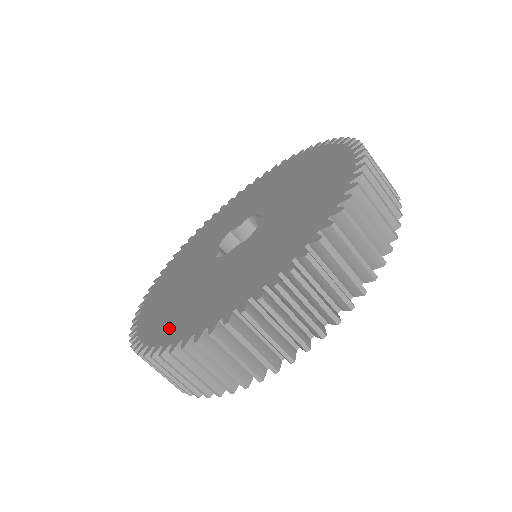
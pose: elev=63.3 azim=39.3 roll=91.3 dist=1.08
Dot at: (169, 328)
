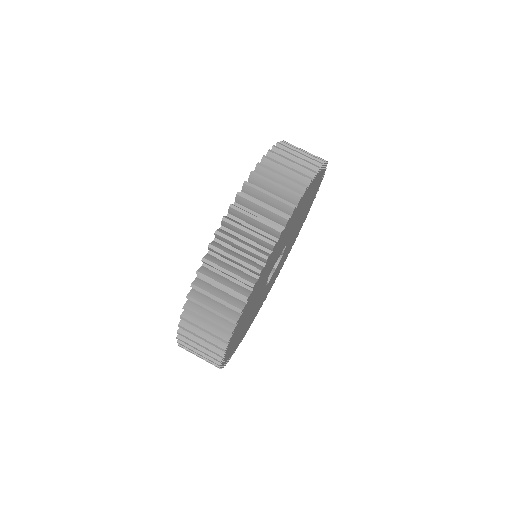
Dot at: occluded
